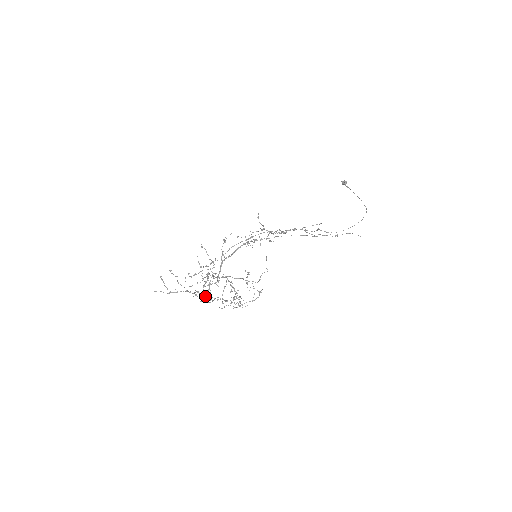
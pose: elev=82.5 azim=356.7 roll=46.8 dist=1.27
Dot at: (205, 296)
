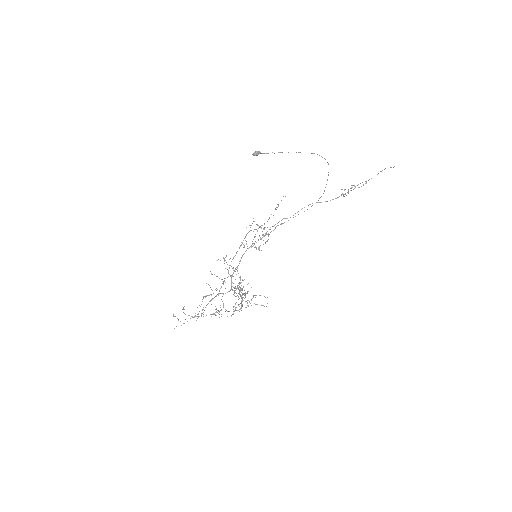
Dot at: (213, 313)
